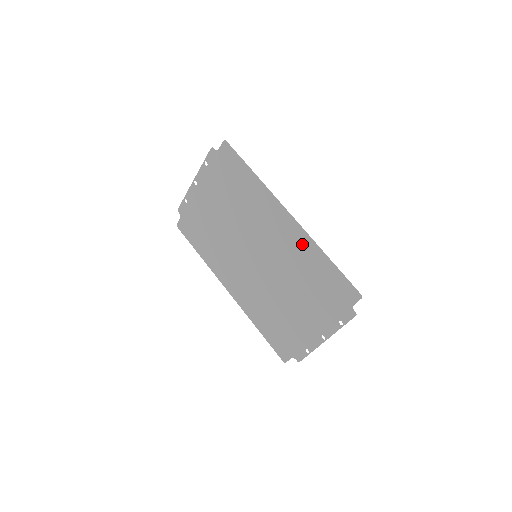
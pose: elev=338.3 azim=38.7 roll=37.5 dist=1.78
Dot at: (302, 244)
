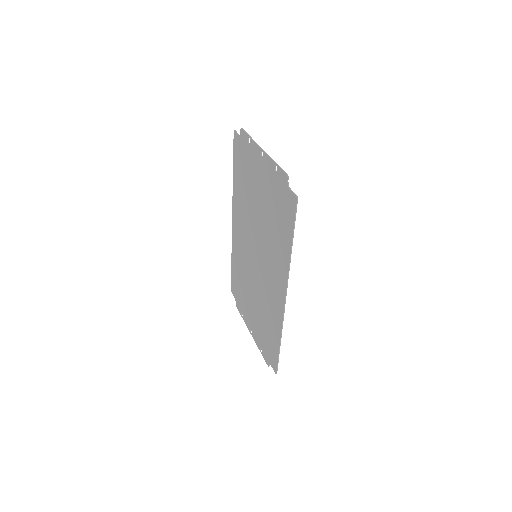
Dot at: (277, 315)
